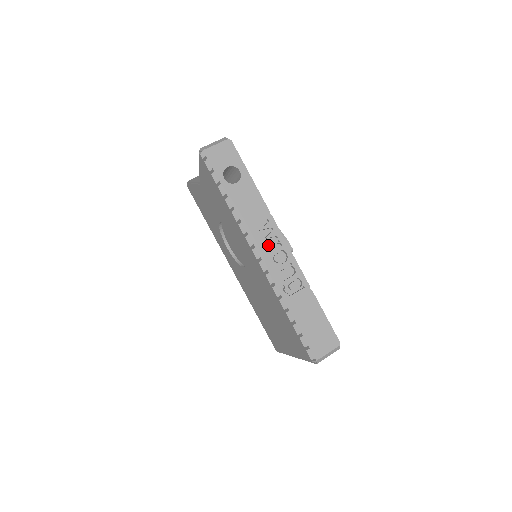
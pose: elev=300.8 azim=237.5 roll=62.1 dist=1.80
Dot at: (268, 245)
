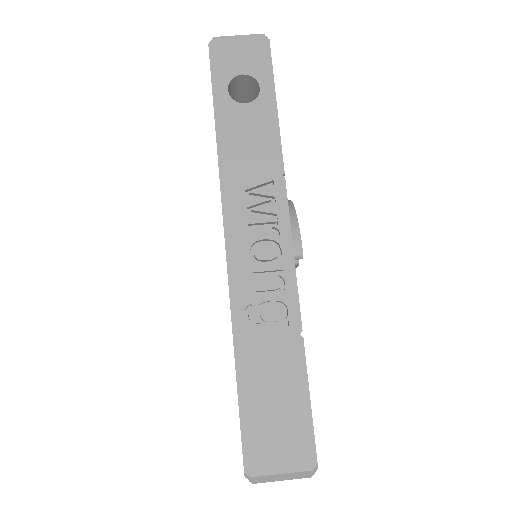
Dot at: (256, 225)
